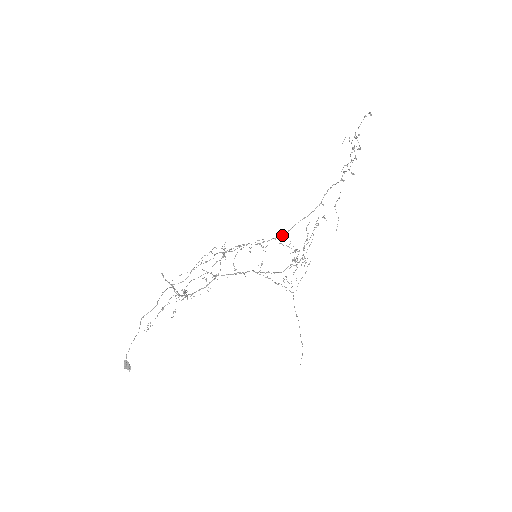
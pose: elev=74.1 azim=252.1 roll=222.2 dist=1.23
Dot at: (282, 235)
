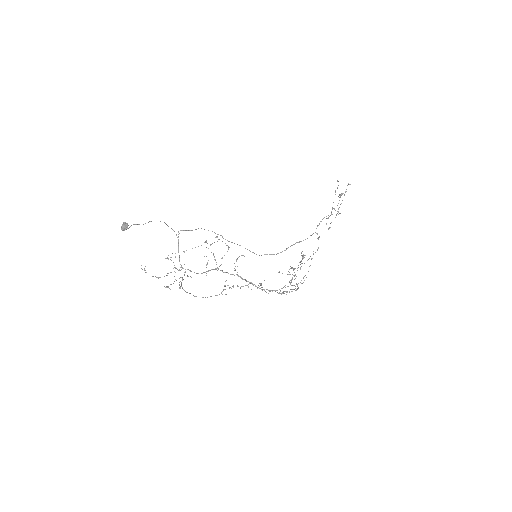
Dot at: (281, 252)
